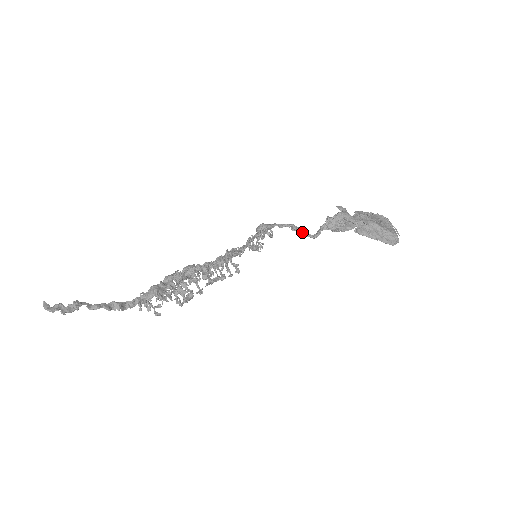
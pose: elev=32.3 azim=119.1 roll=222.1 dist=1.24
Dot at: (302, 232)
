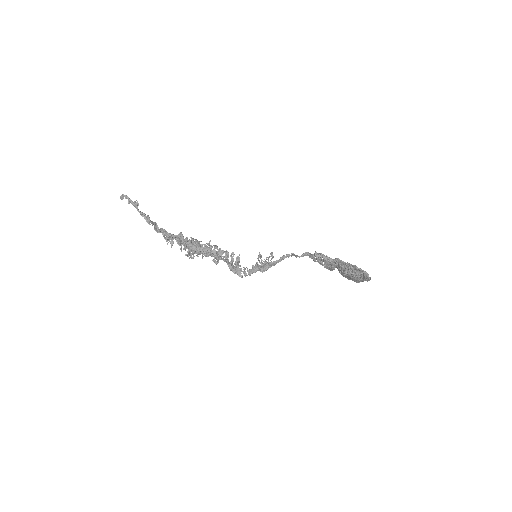
Dot at: (294, 254)
